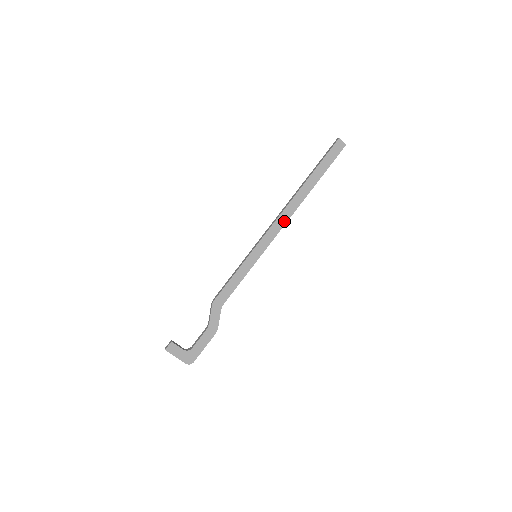
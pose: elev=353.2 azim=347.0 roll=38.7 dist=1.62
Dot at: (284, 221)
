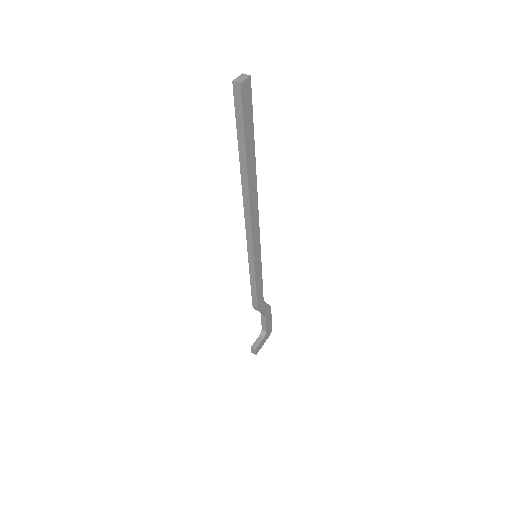
Dot at: (256, 215)
